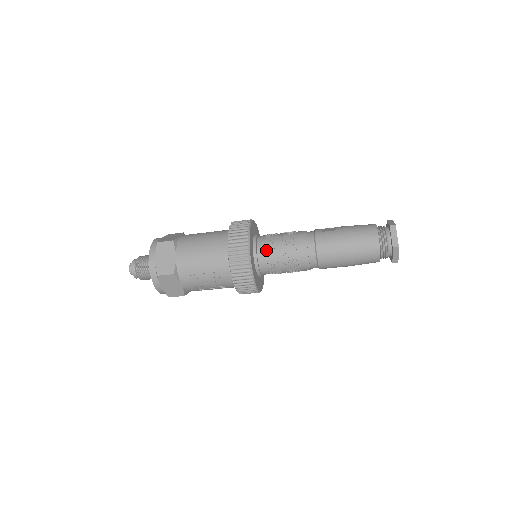
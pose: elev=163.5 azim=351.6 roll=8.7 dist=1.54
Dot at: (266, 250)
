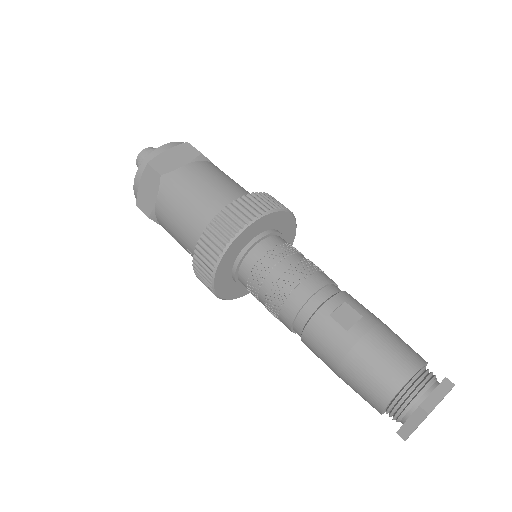
Dot at: (249, 275)
